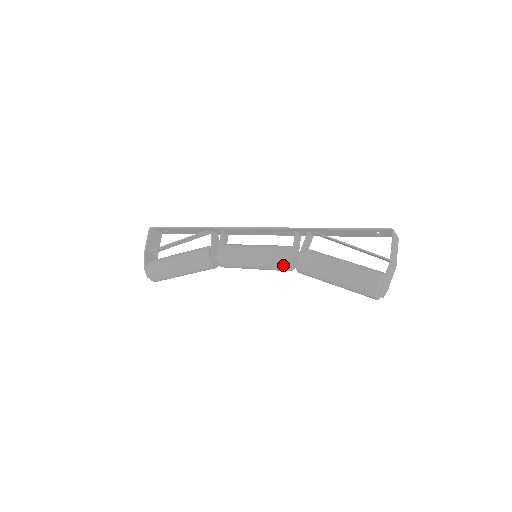
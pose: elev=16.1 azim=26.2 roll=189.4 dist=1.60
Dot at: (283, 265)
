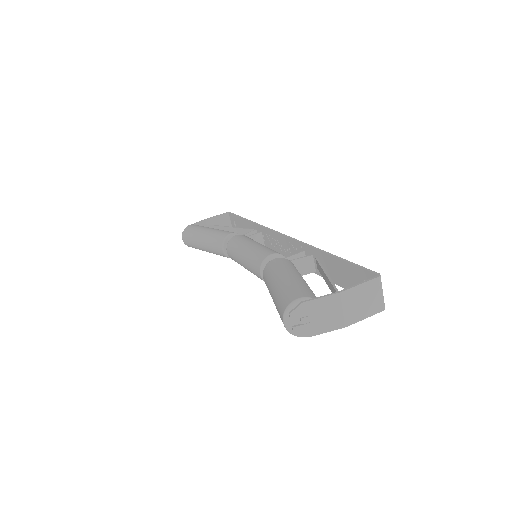
Dot at: (260, 261)
